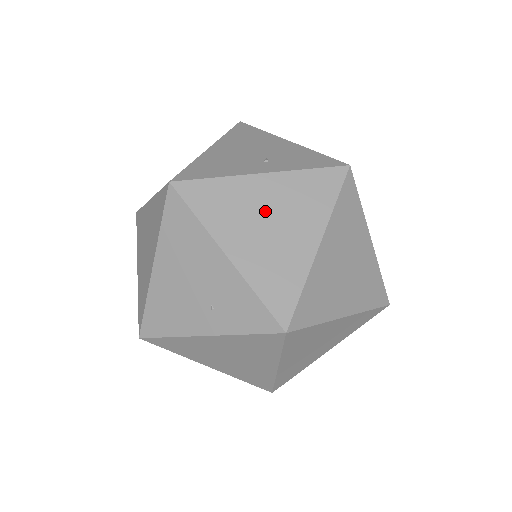
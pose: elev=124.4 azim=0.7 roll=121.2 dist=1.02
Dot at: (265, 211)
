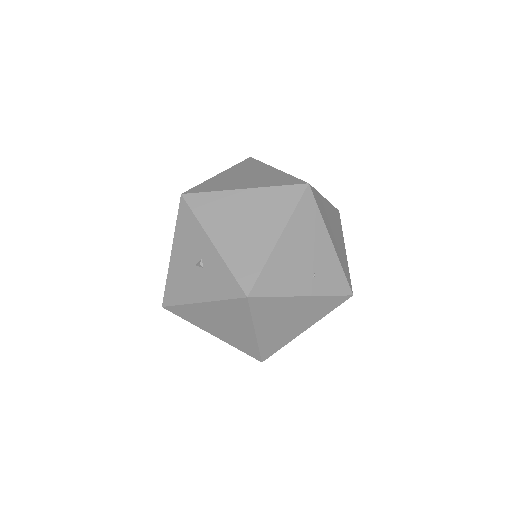
Dot at: (332, 222)
